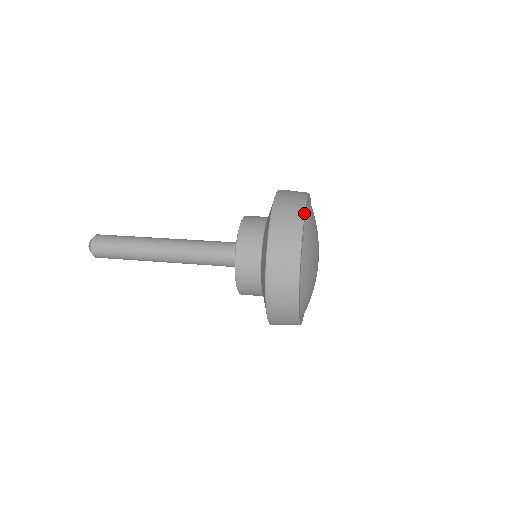
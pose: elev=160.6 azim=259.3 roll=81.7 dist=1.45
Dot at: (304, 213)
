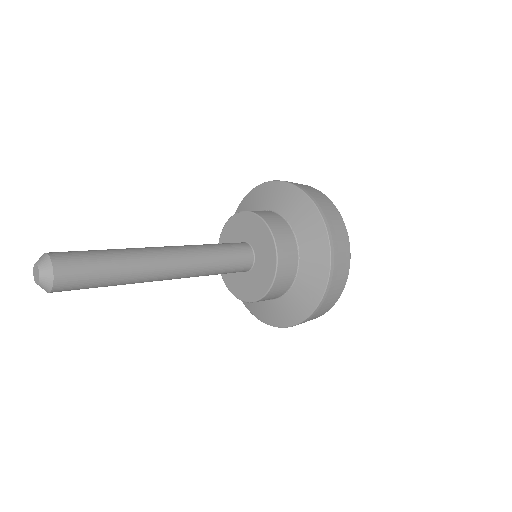
Dot at: (307, 185)
